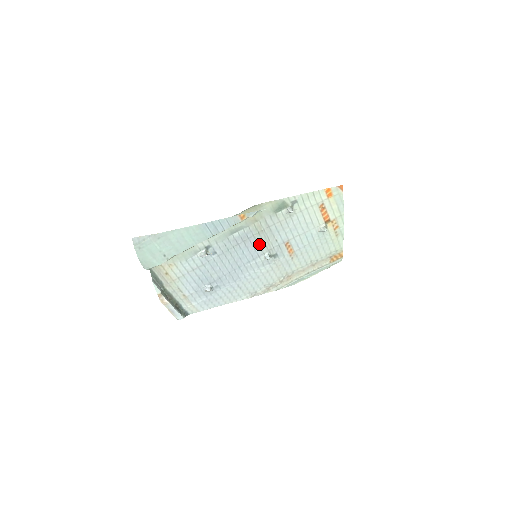
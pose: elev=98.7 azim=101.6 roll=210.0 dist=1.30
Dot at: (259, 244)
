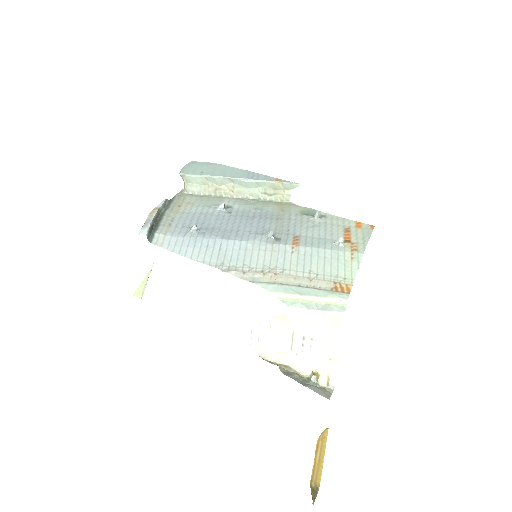
Dot at: (271, 226)
